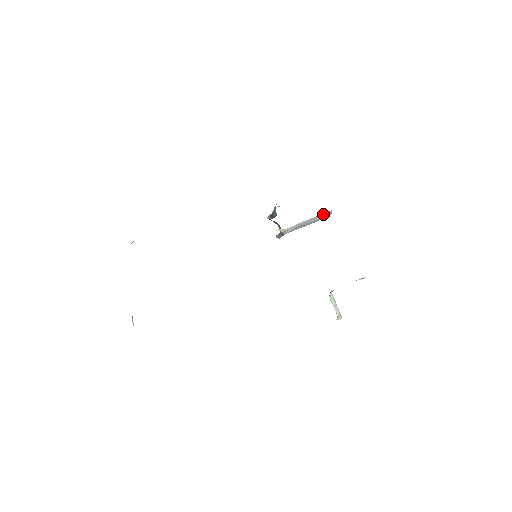
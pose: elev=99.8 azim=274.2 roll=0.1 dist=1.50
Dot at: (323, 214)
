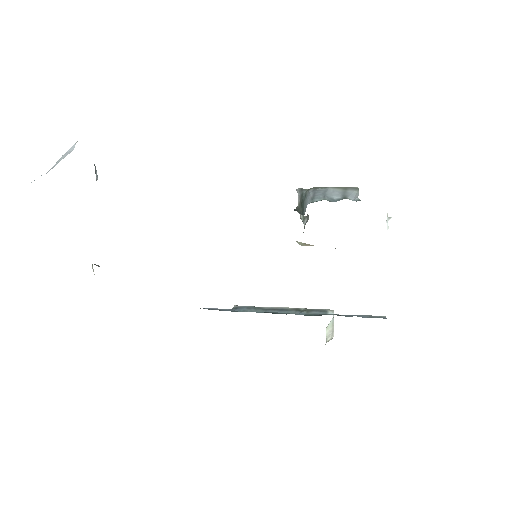
Dot at: occluded
